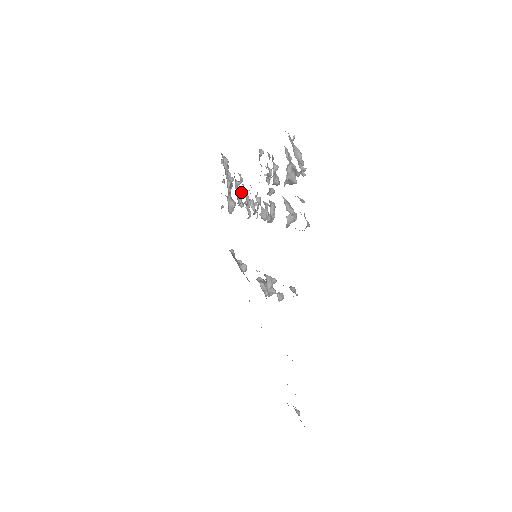
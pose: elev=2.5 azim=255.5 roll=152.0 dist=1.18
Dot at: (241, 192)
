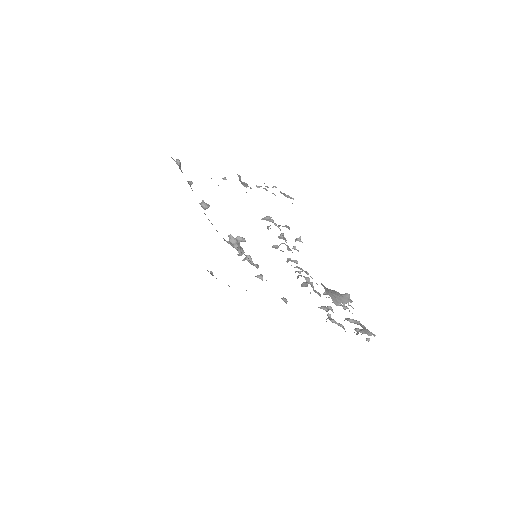
Dot at: occluded
